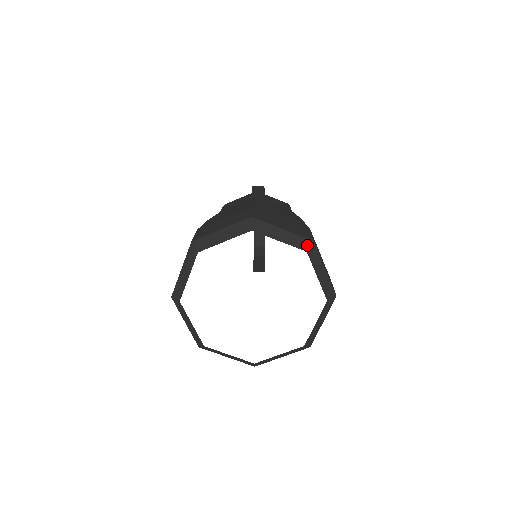
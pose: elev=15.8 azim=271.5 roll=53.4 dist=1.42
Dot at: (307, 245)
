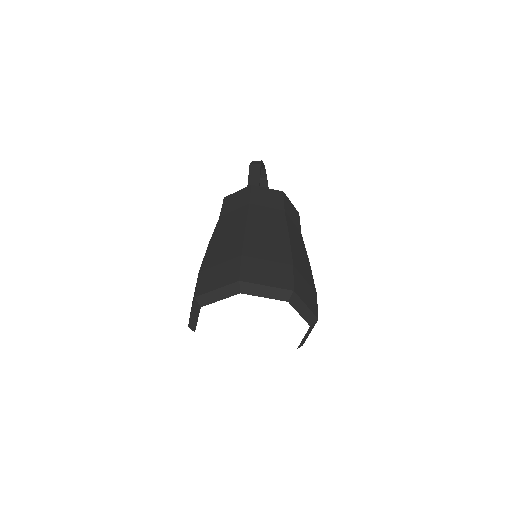
Dot at: (288, 296)
